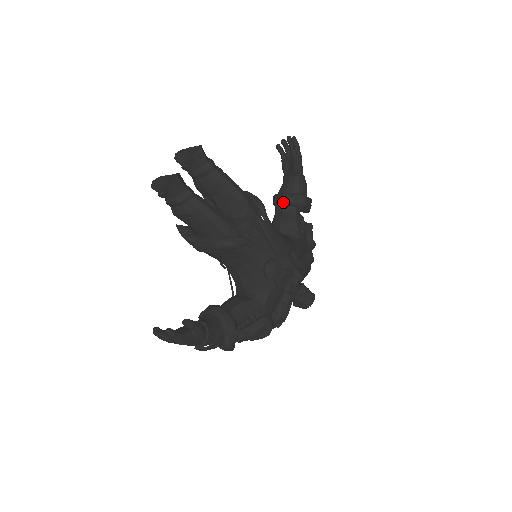
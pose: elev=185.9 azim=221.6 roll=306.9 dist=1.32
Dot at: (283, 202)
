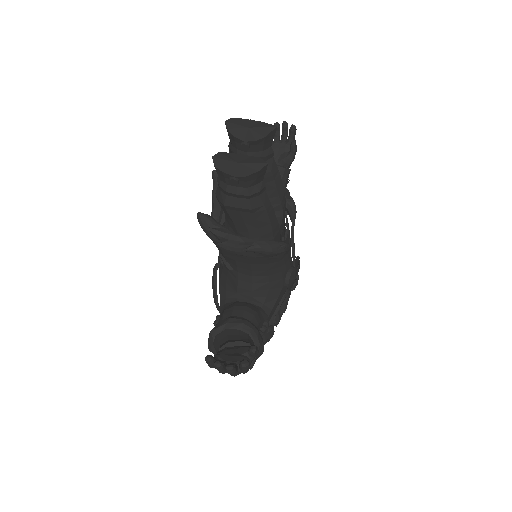
Dot at: occluded
